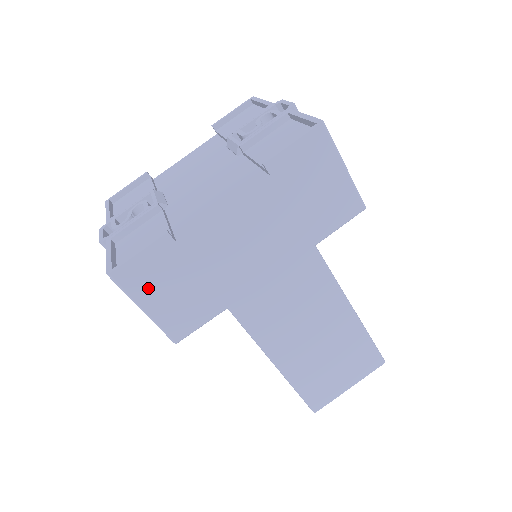
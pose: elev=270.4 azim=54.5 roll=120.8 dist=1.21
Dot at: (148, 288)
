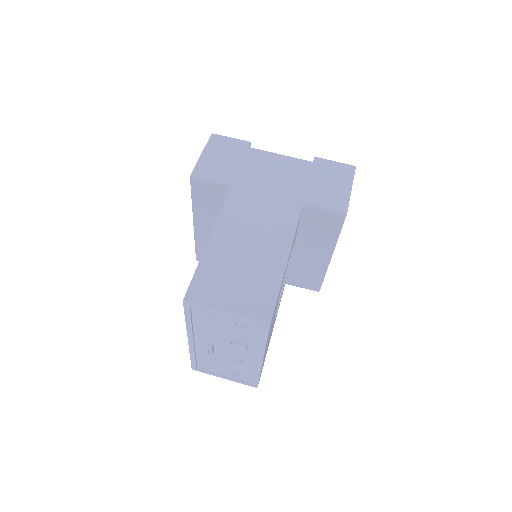
Dot at: (216, 149)
